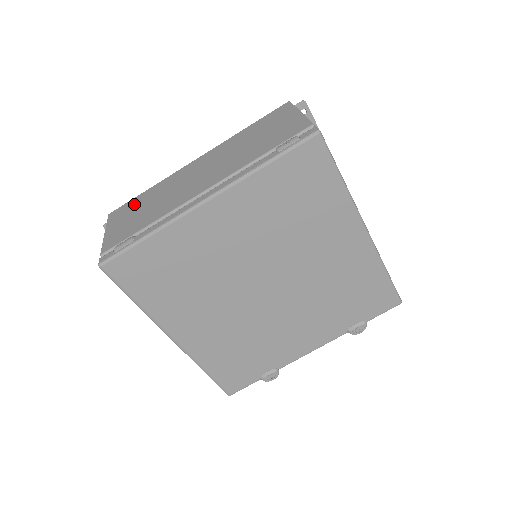
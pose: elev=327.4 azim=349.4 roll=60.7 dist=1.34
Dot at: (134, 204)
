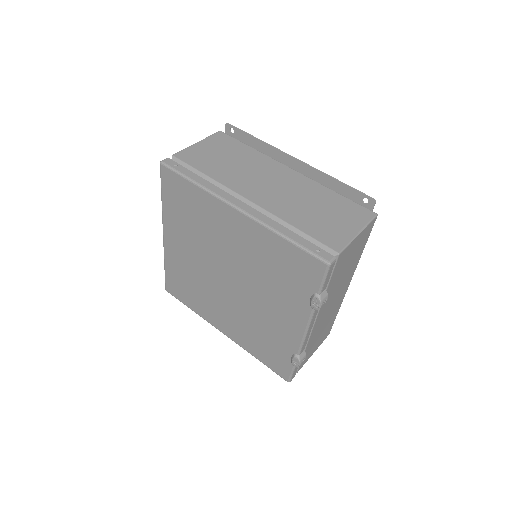
Dot at: occluded
